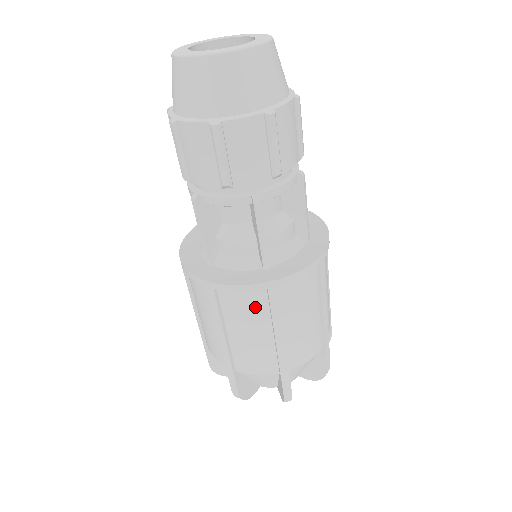
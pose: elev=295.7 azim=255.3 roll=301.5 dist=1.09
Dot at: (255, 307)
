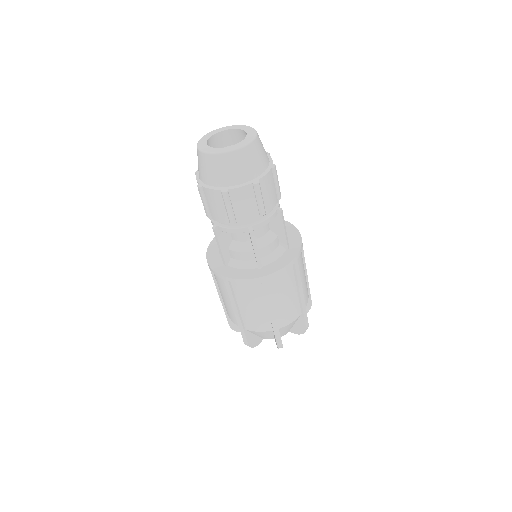
Dot at: (254, 291)
